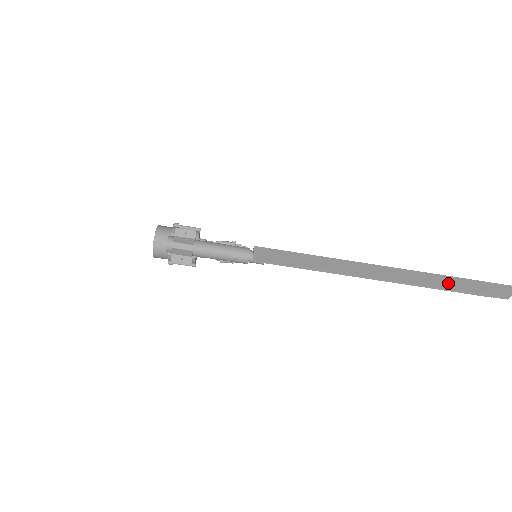
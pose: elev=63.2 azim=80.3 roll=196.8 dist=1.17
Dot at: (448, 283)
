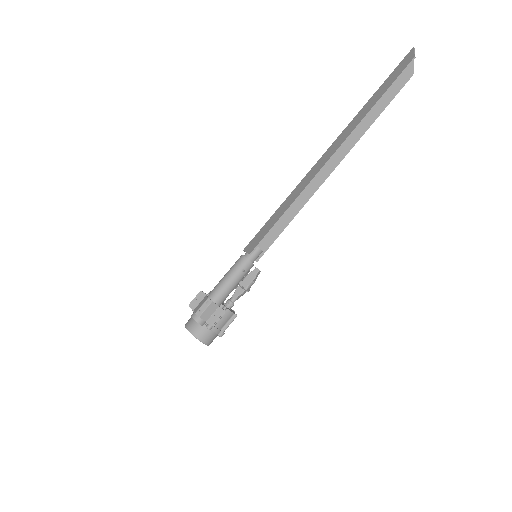
Dot at: (371, 103)
